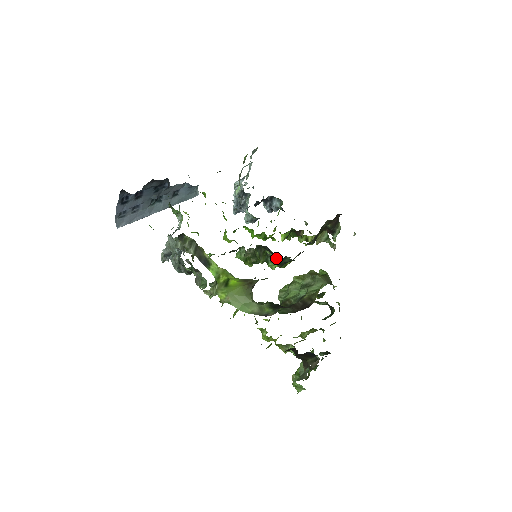
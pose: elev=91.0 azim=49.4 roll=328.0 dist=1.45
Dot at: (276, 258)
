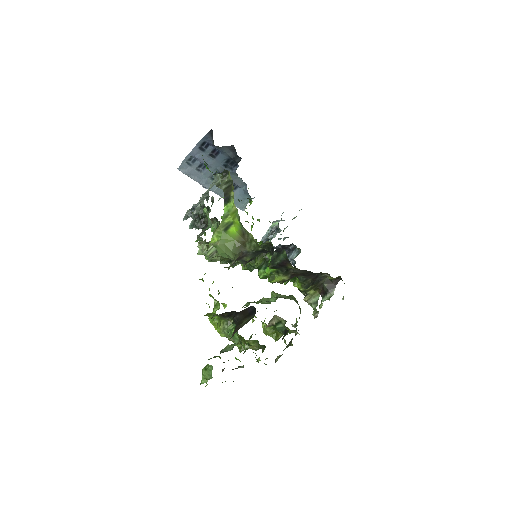
Dot at: (274, 254)
